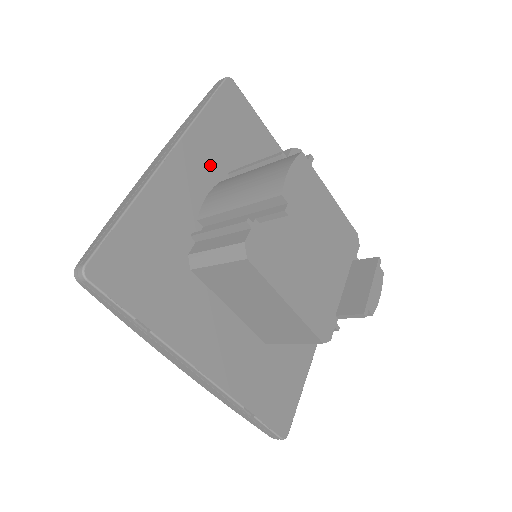
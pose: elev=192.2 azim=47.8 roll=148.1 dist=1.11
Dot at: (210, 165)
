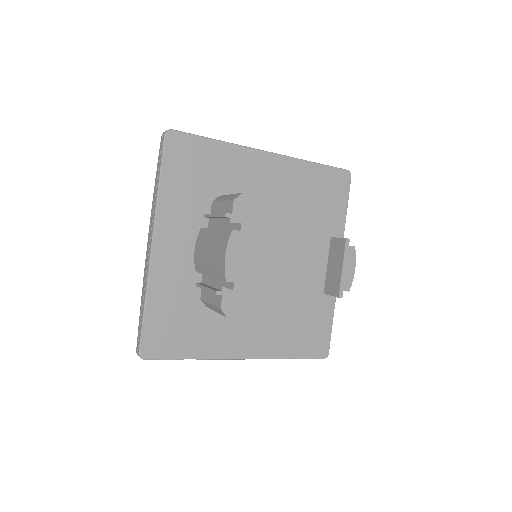
Dot at: (186, 223)
